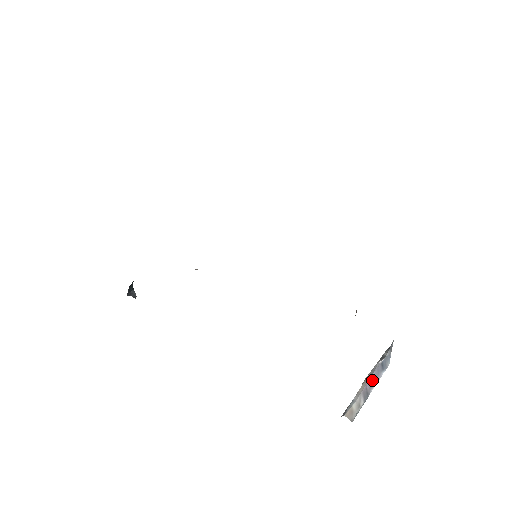
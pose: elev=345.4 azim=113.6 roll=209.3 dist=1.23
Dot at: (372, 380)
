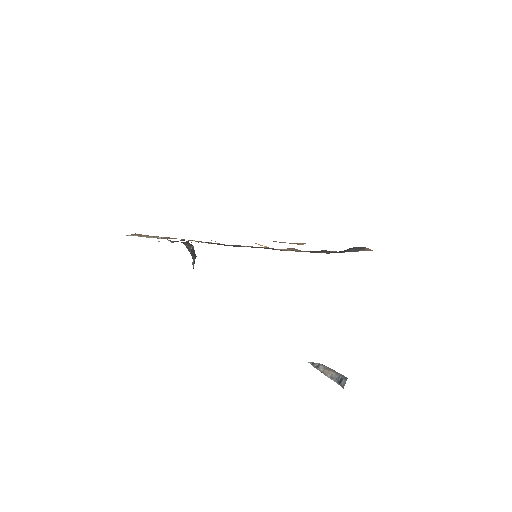
Dot at: occluded
